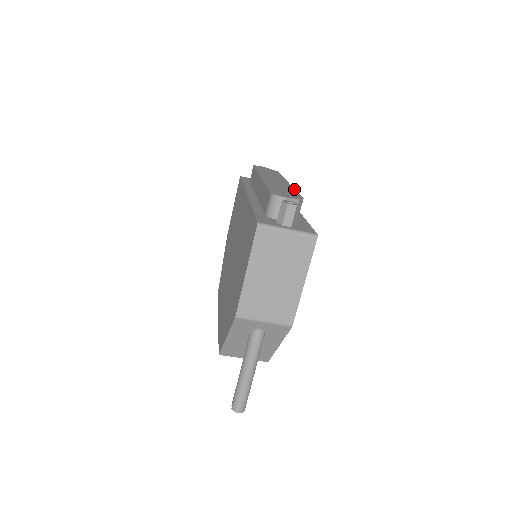
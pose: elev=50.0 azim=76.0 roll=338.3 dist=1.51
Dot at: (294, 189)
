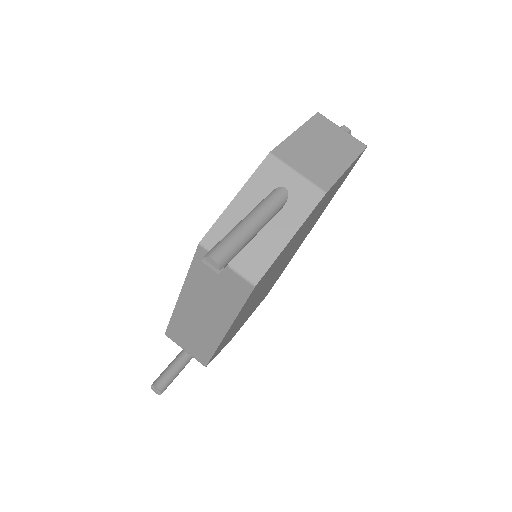
Dot at: occluded
